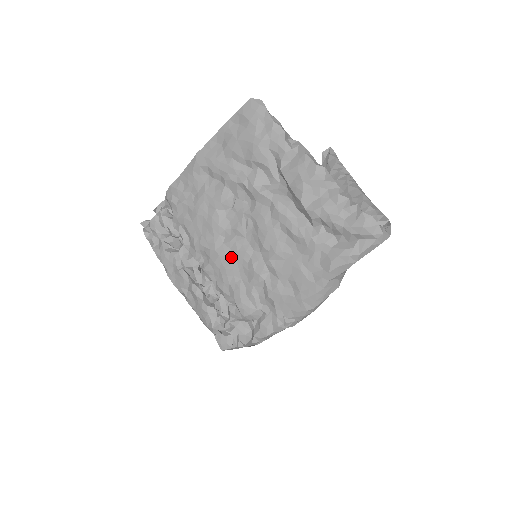
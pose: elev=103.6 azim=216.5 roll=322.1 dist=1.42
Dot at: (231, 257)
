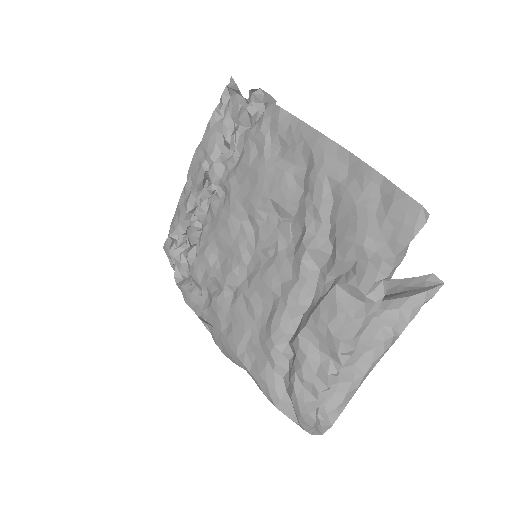
Dot at: (231, 238)
